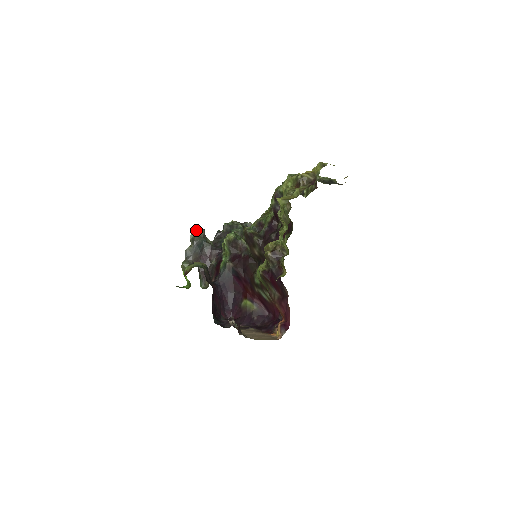
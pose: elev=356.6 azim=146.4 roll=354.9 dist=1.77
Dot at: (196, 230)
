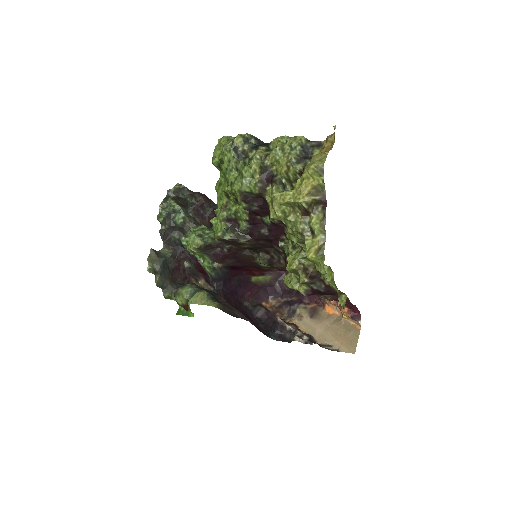
Dot at: occluded
